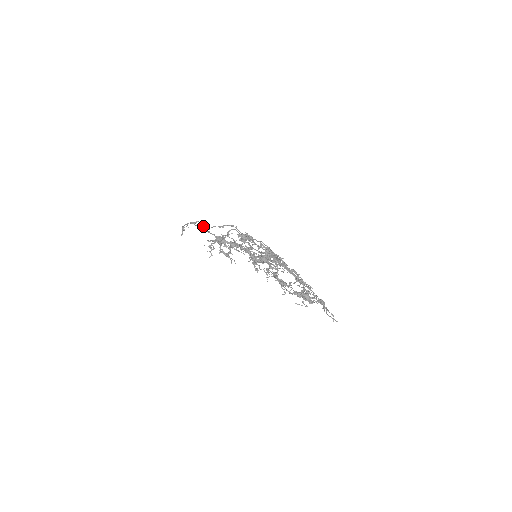
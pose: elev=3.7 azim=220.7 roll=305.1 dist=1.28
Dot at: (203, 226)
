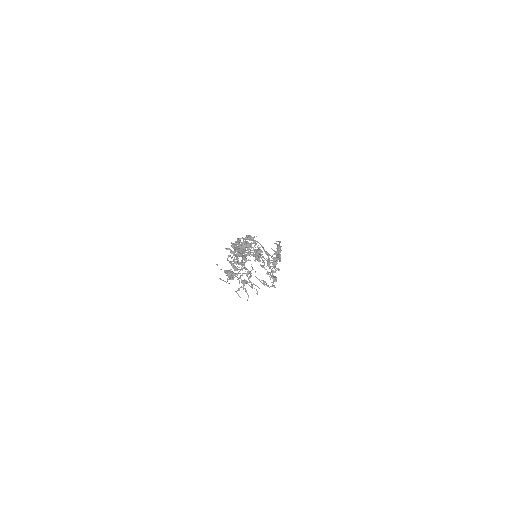
Dot at: occluded
